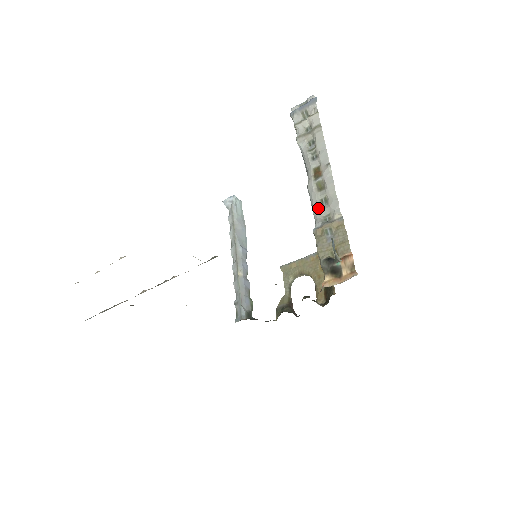
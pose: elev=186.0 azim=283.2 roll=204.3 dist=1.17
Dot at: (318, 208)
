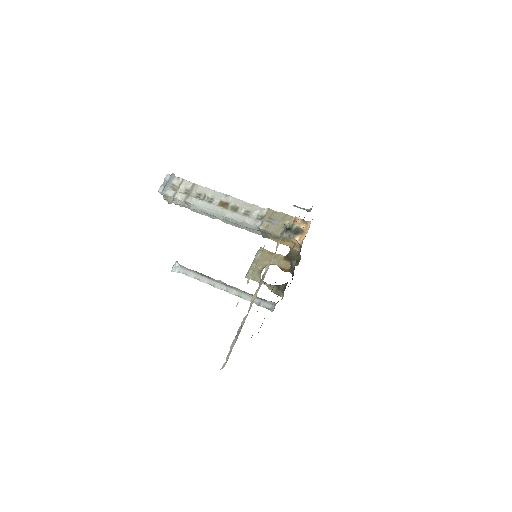
Dot at: (248, 217)
